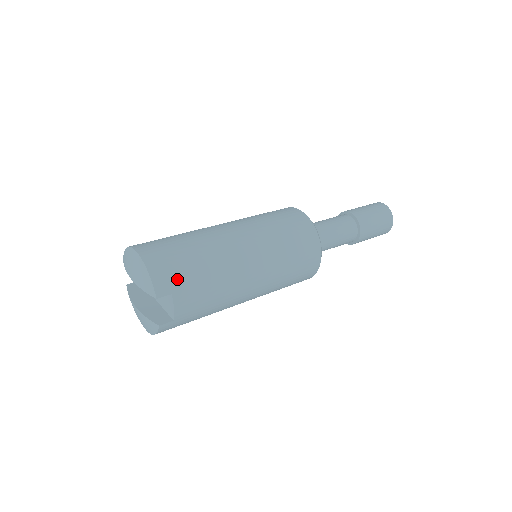
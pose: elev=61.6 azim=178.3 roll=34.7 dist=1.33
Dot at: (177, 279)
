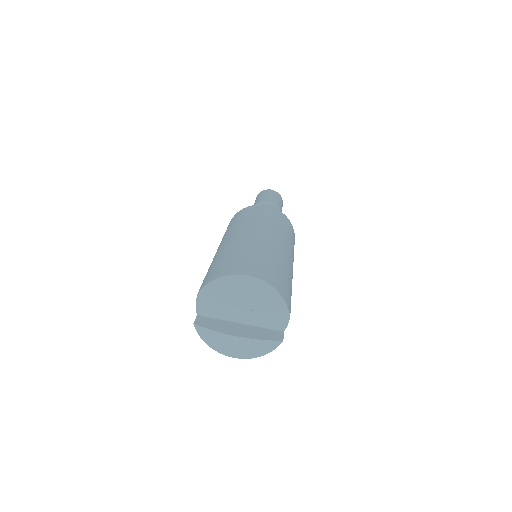
Dot at: (287, 290)
